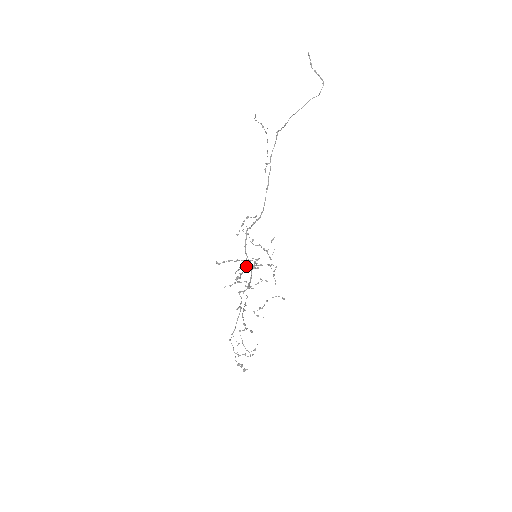
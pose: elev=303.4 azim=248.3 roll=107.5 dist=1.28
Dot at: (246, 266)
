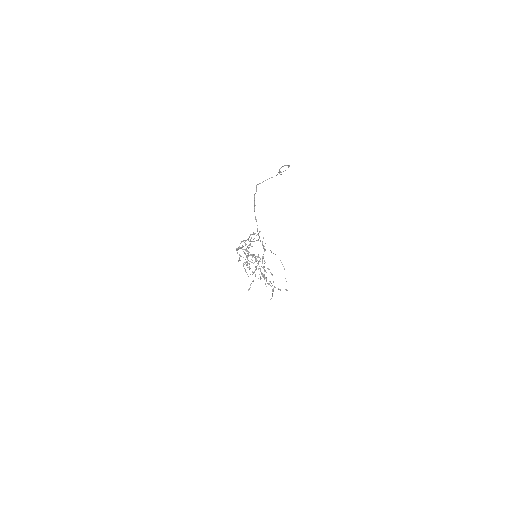
Dot at: occluded
